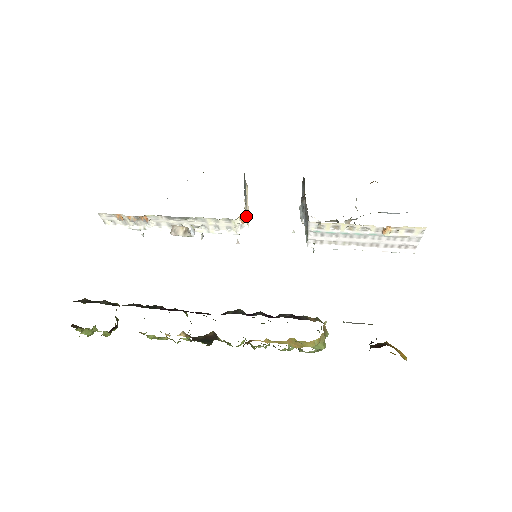
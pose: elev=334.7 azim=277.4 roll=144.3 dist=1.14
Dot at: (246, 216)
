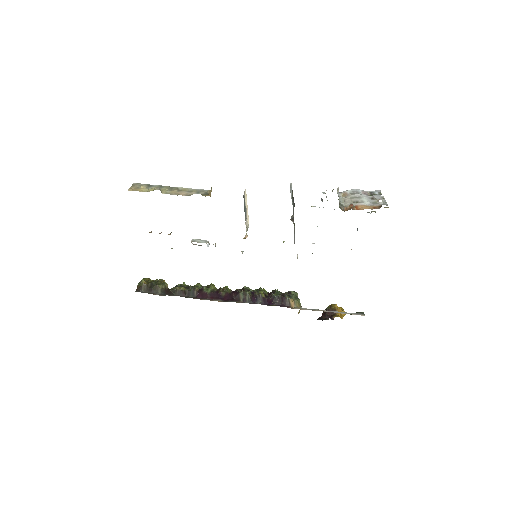
Dot at: occluded
